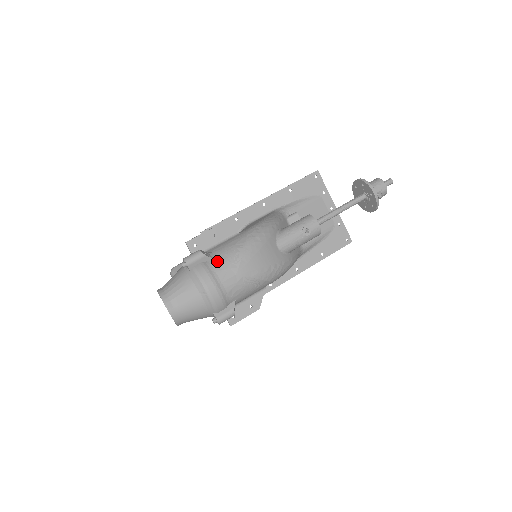
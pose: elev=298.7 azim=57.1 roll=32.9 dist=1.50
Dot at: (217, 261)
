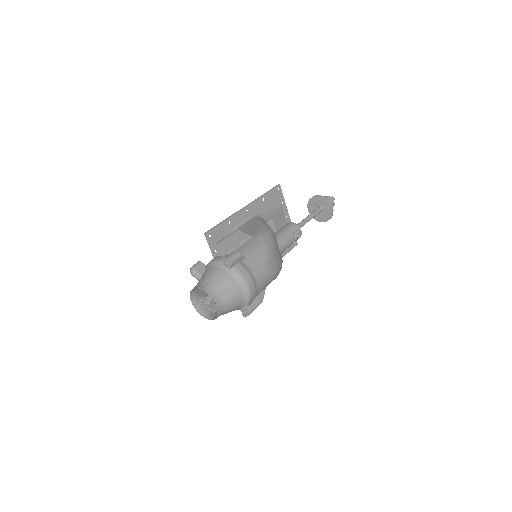
Dot at: (250, 261)
